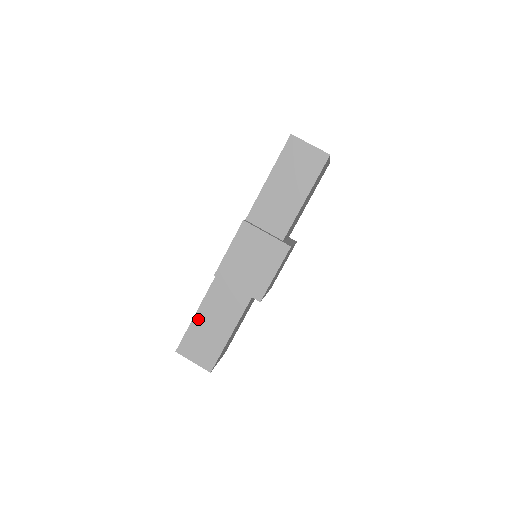
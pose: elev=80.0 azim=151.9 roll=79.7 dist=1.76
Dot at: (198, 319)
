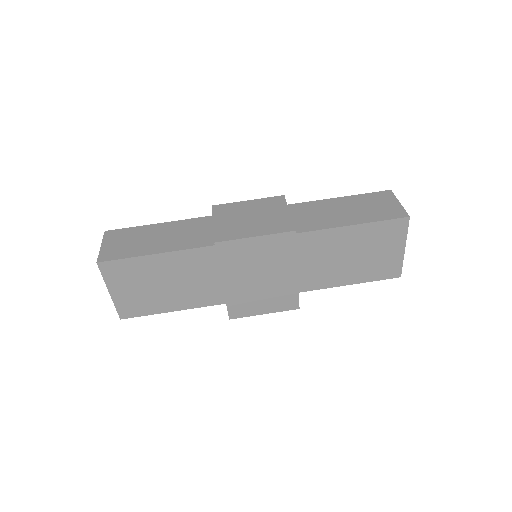
Dot at: (155, 227)
